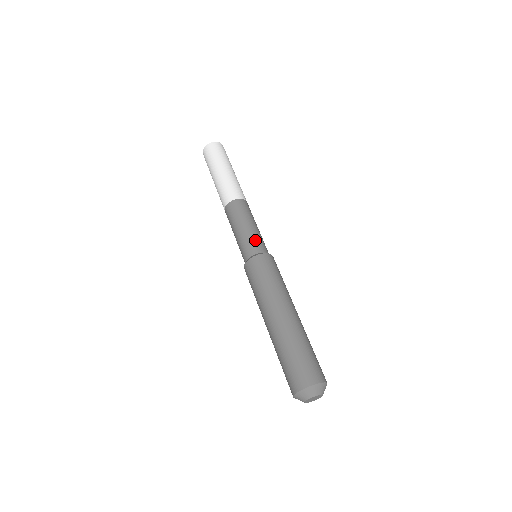
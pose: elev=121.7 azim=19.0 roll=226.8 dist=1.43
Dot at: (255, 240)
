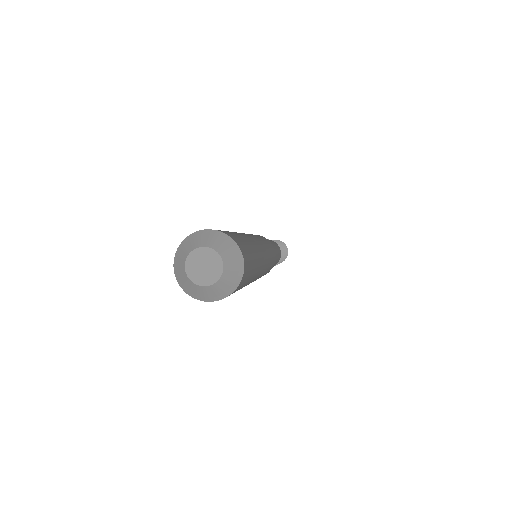
Dot at: occluded
